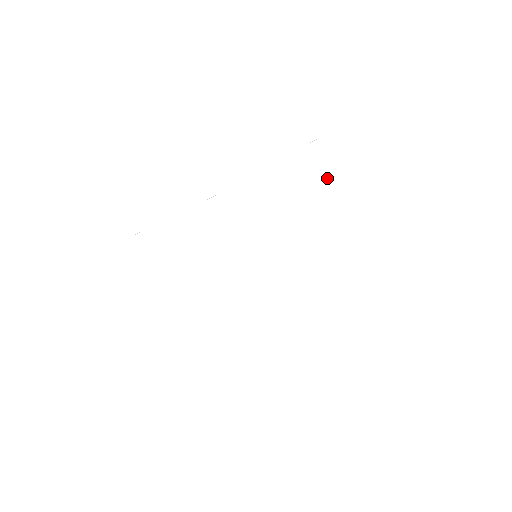
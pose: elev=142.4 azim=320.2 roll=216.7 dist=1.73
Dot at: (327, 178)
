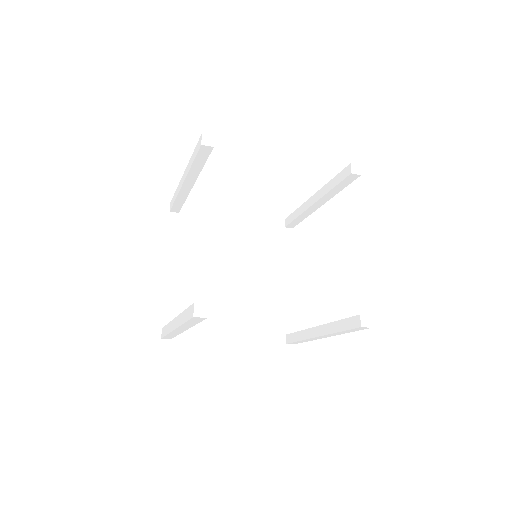
Dot at: (338, 191)
